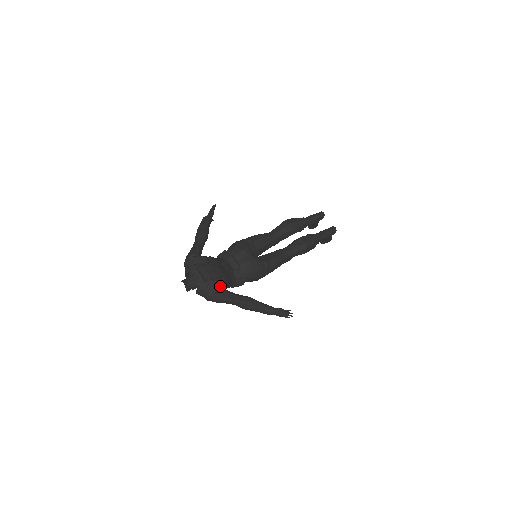
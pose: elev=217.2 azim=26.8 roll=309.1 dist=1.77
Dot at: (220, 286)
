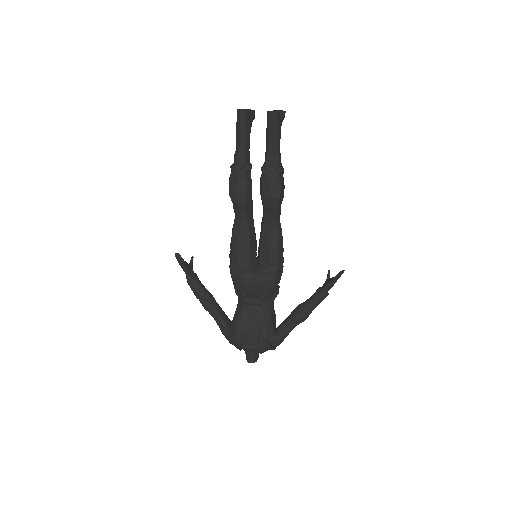
Dot at: (270, 339)
